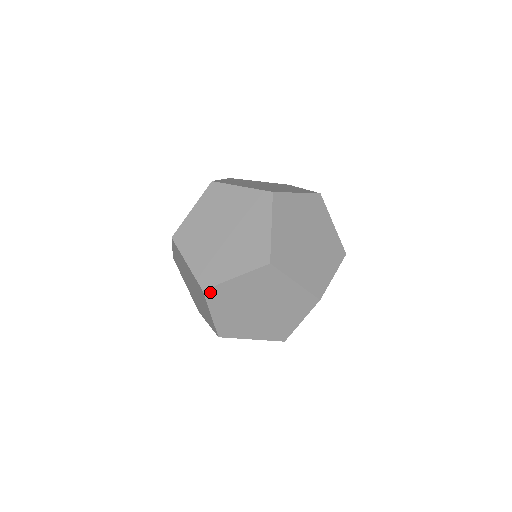
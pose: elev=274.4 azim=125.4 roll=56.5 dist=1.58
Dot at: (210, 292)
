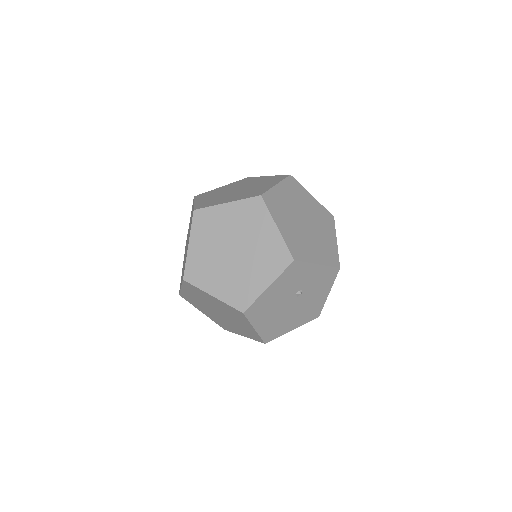
Dot at: (199, 214)
